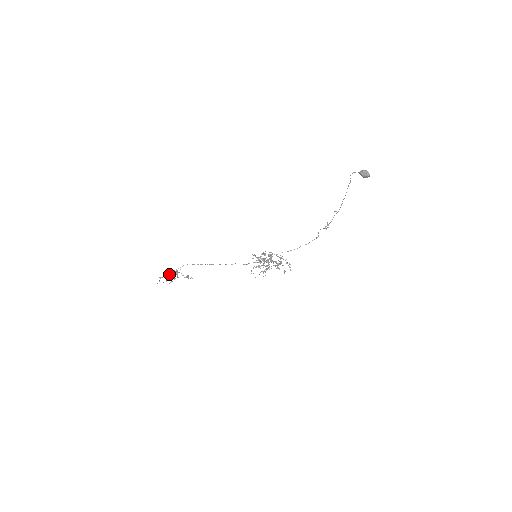
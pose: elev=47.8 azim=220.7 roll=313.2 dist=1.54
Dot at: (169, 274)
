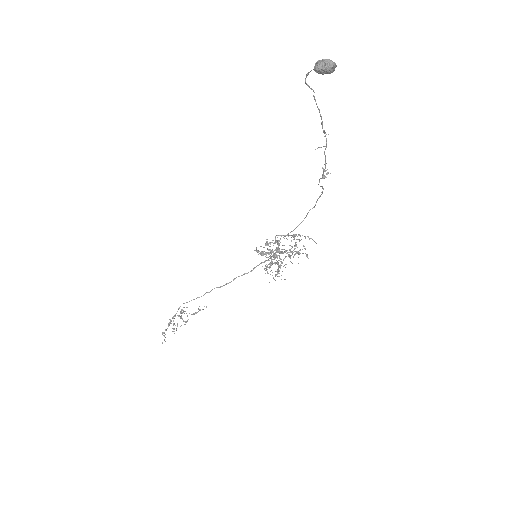
Dot at: occluded
